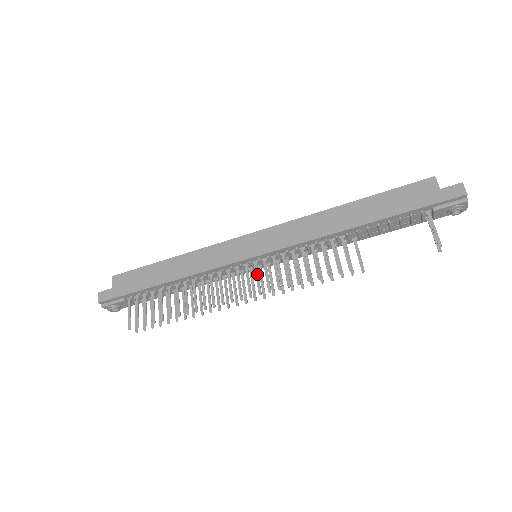
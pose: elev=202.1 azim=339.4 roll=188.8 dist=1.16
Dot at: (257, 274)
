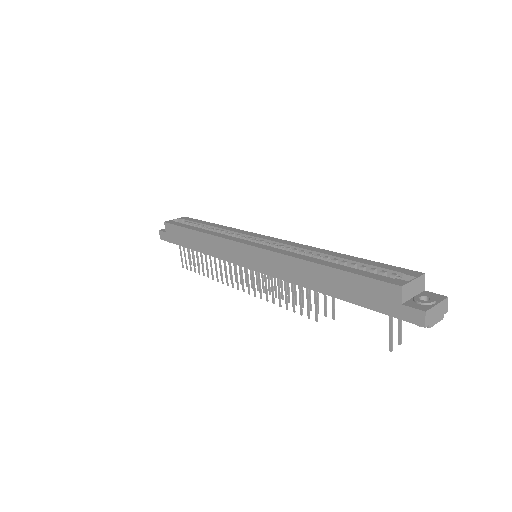
Dot at: (253, 278)
